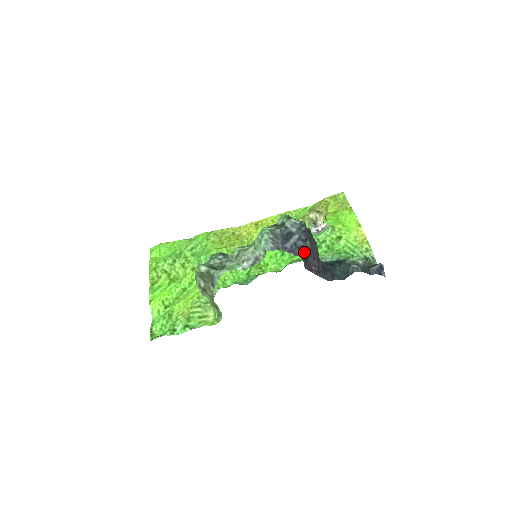
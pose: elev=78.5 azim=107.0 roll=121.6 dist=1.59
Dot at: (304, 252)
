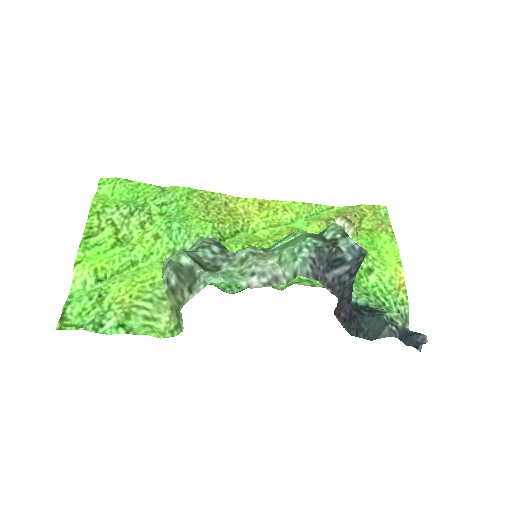
Dot at: (343, 290)
